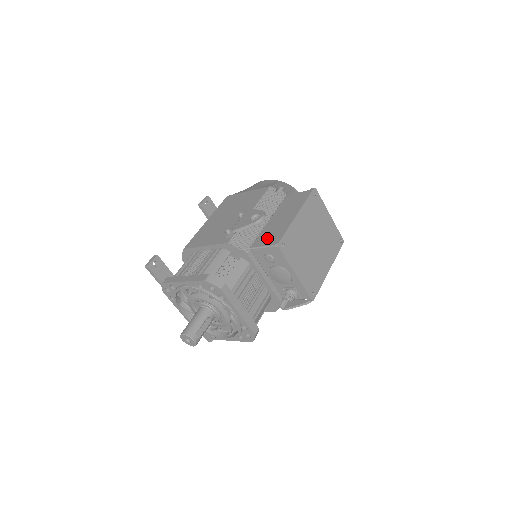
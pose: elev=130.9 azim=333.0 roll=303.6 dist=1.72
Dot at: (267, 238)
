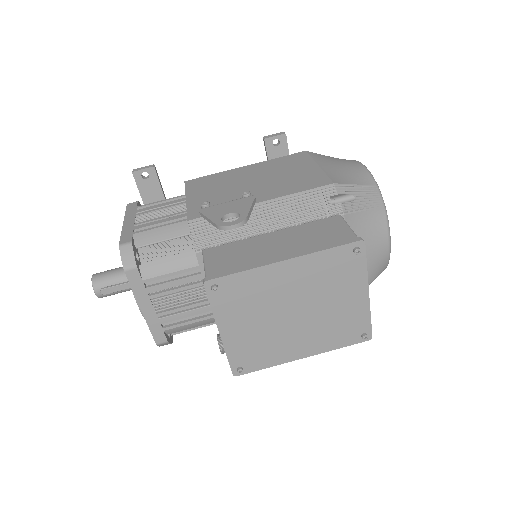
Dot at: (224, 257)
